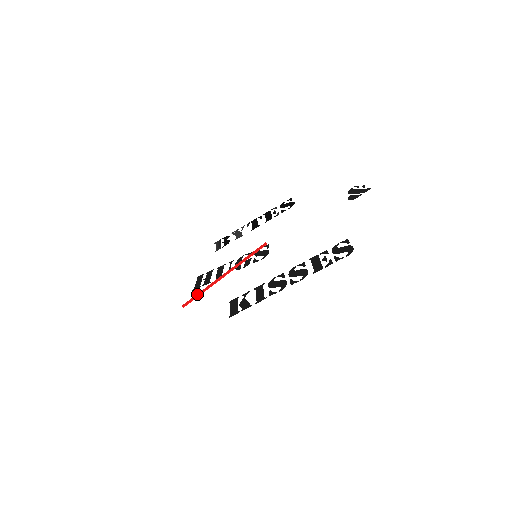
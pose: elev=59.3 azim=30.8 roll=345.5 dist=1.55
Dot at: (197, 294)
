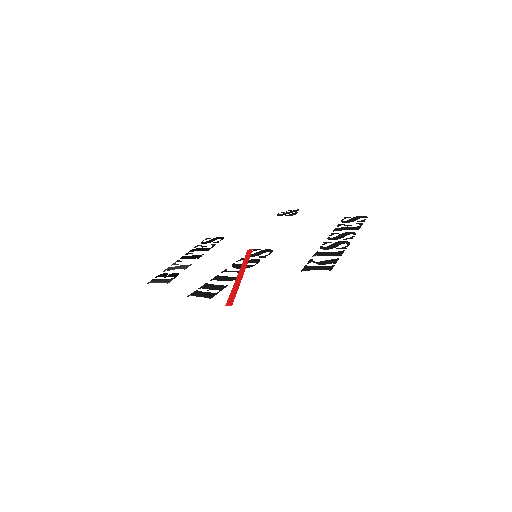
Dot at: (231, 292)
